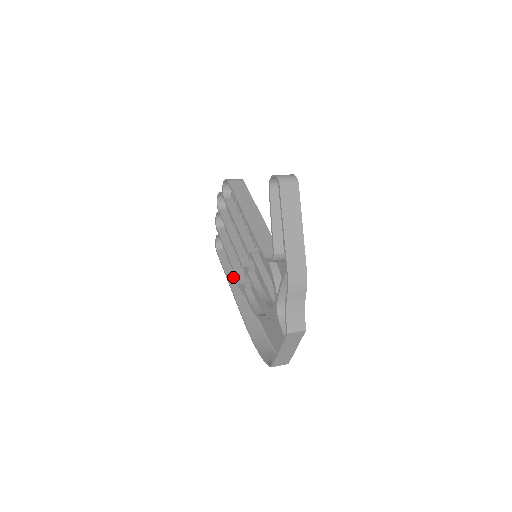
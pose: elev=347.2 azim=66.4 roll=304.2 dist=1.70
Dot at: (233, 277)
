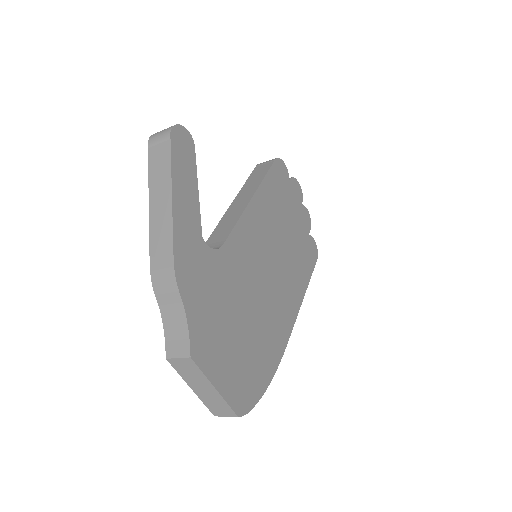
Dot at: occluded
